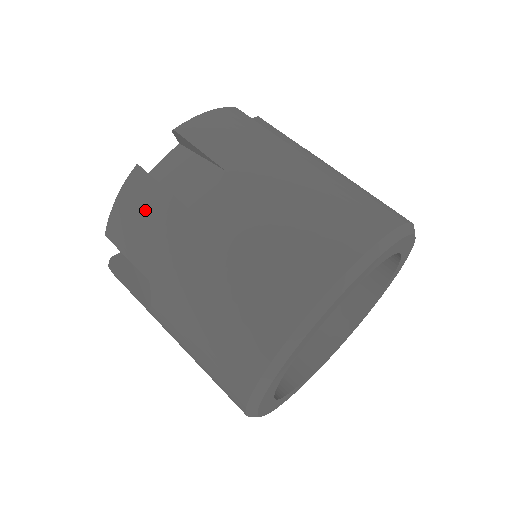
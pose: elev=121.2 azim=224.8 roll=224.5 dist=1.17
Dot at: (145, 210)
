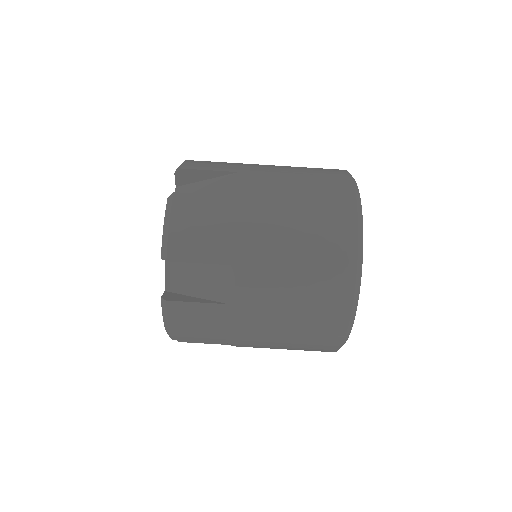
Dot at: occluded
